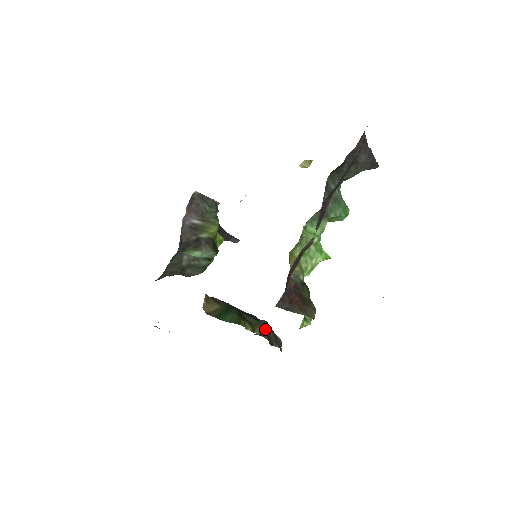
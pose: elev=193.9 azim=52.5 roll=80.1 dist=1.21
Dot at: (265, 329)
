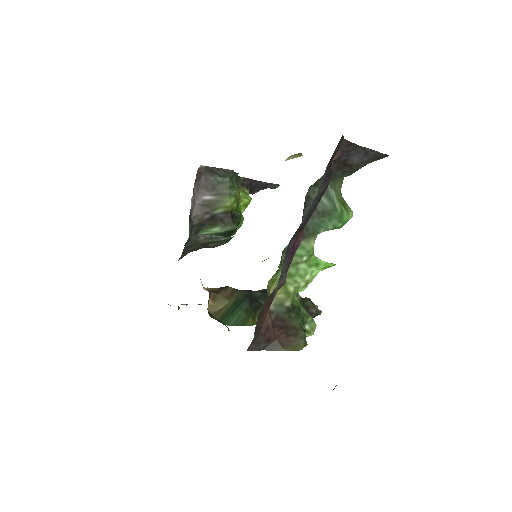
Dot at: occluded
